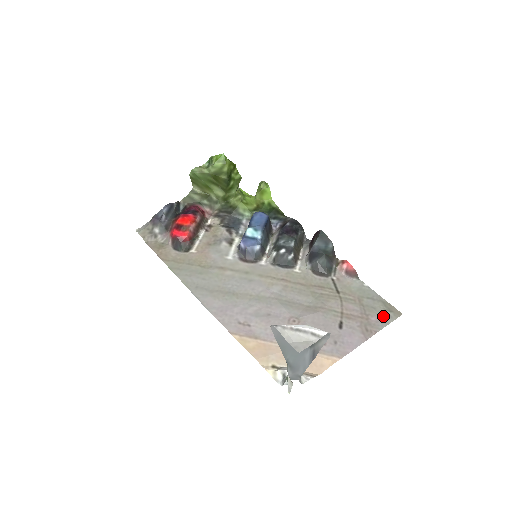
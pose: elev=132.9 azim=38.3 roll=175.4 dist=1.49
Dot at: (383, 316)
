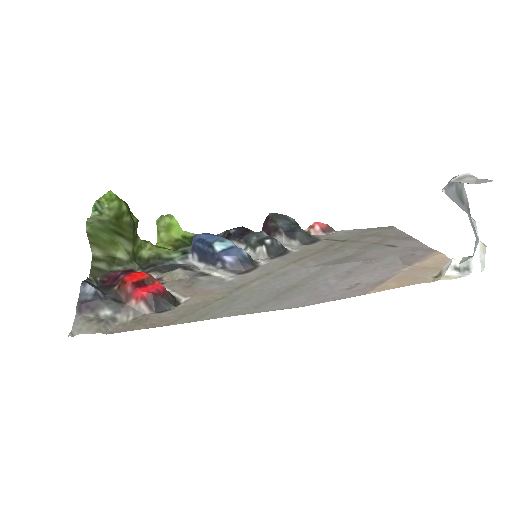
Dot at: (391, 231)
